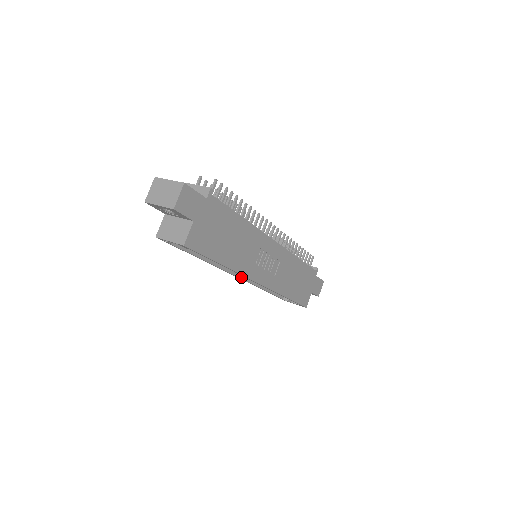
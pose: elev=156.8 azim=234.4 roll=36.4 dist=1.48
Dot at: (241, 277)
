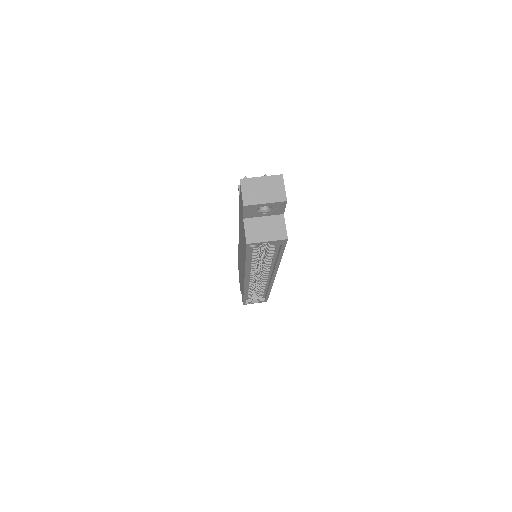
Dot at: occluded
